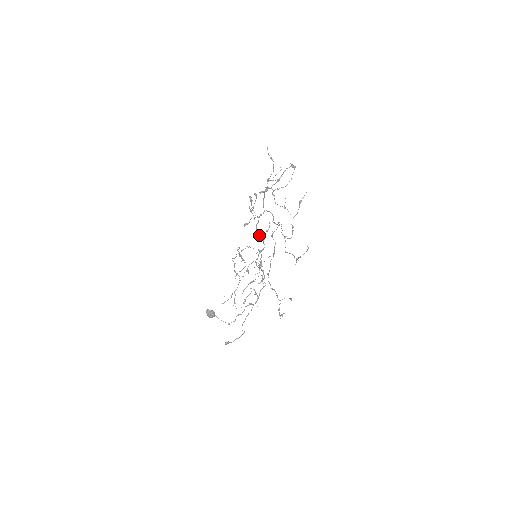
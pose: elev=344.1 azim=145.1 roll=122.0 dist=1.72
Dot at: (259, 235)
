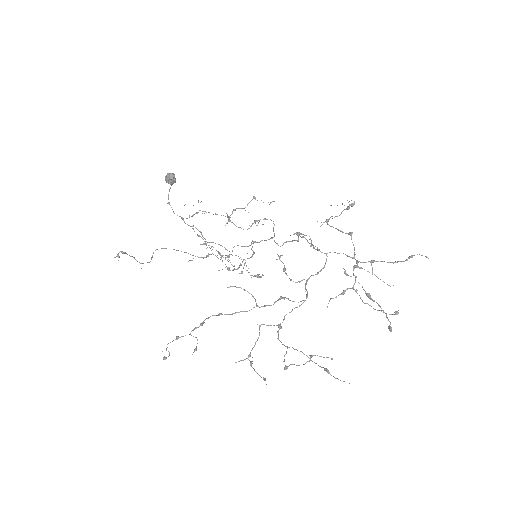
Dot at: occluded
